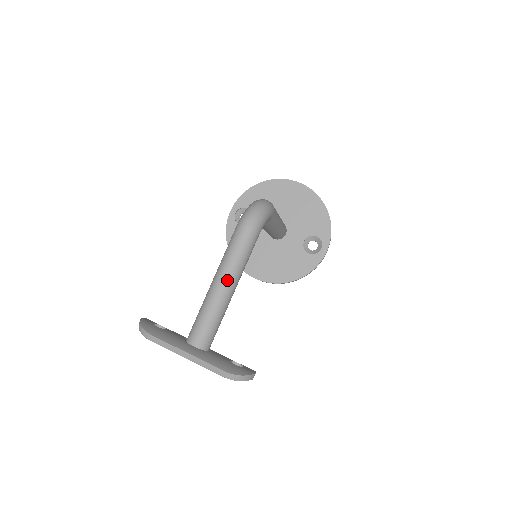
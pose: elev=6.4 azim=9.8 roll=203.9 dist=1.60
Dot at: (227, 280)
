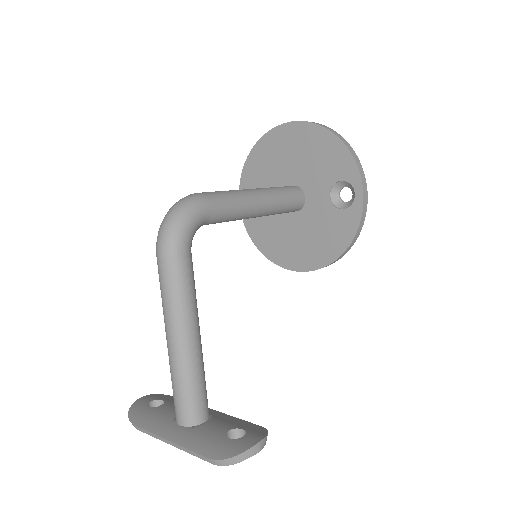
Dot at: (173, 330)
